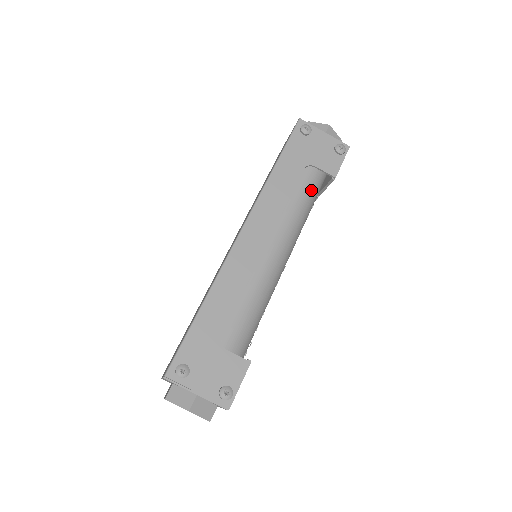
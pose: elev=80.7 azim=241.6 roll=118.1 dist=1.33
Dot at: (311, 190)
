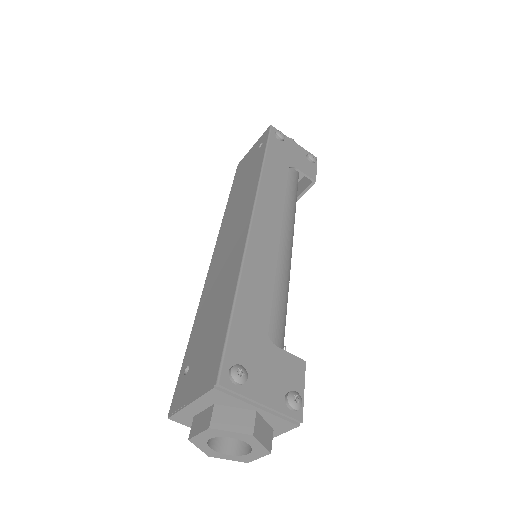
Dot at: (295, 192)
